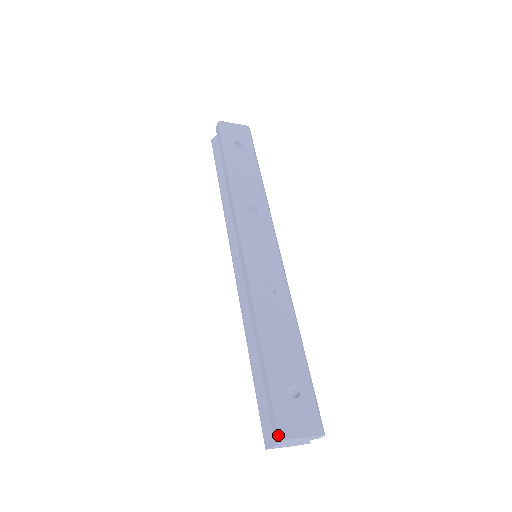
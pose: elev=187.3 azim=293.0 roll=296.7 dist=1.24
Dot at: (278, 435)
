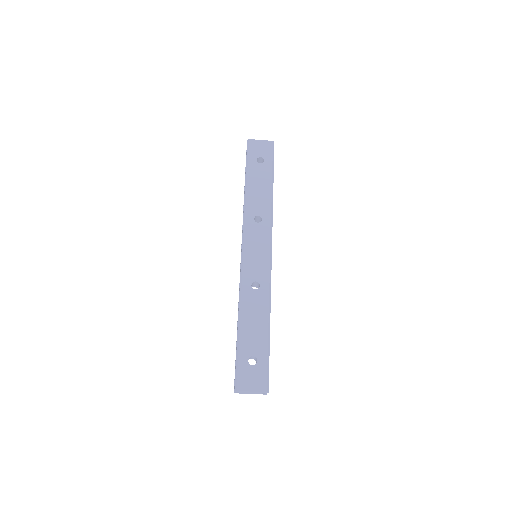
Dot at: (234, 387)
